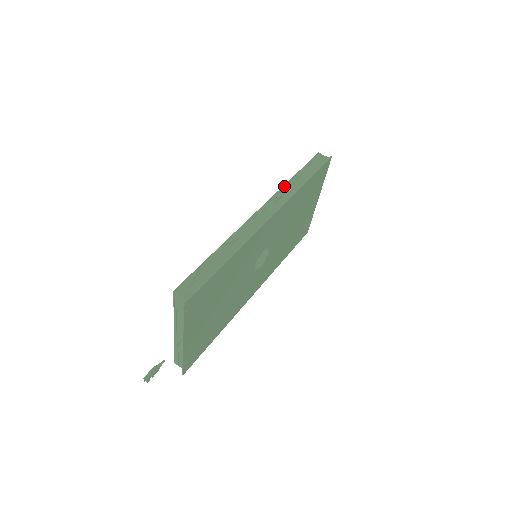
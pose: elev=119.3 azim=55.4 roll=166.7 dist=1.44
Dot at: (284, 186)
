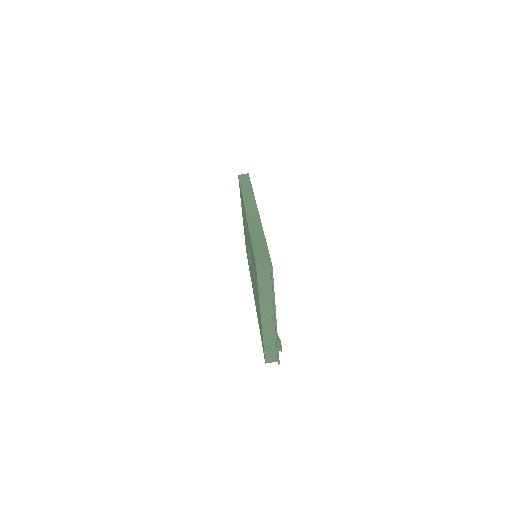
Dot at: (243, 195)
